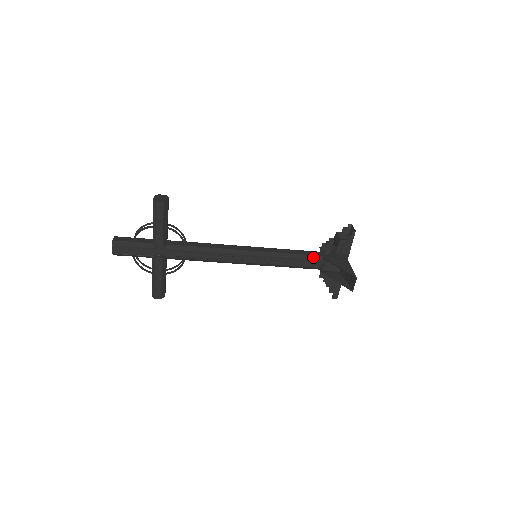
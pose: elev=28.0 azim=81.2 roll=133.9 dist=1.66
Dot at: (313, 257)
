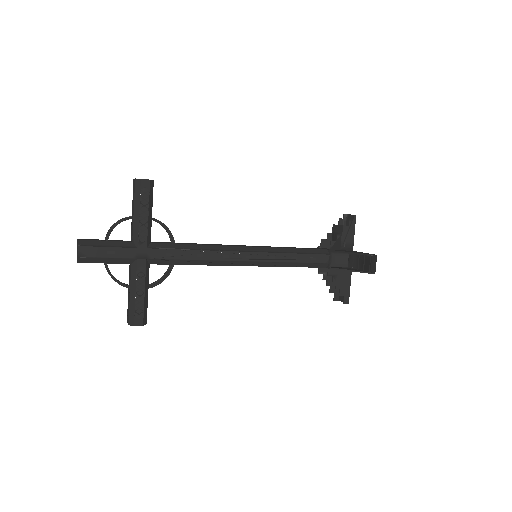
Dot at: (318, 251)
